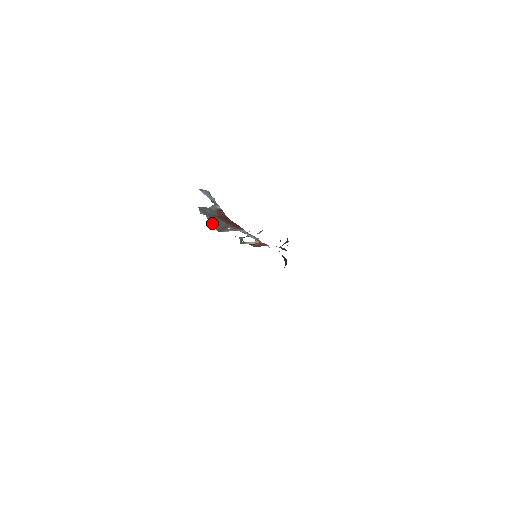
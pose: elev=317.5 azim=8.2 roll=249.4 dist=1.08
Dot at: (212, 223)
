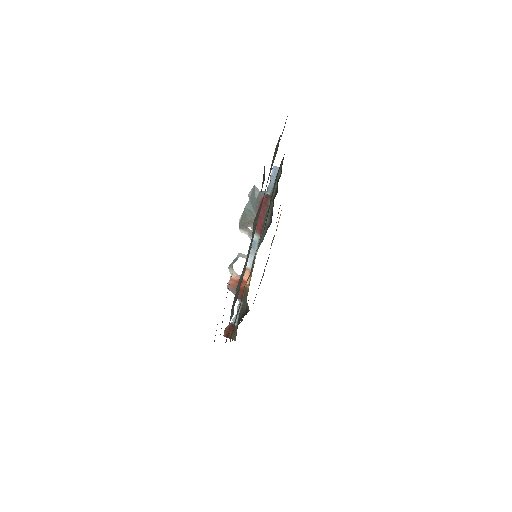
Dot at: (245, 211)
